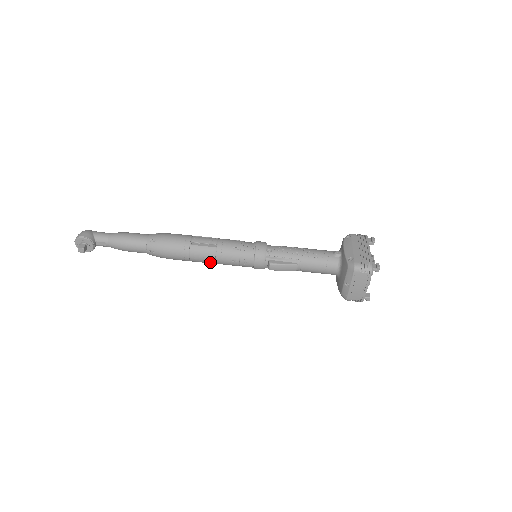
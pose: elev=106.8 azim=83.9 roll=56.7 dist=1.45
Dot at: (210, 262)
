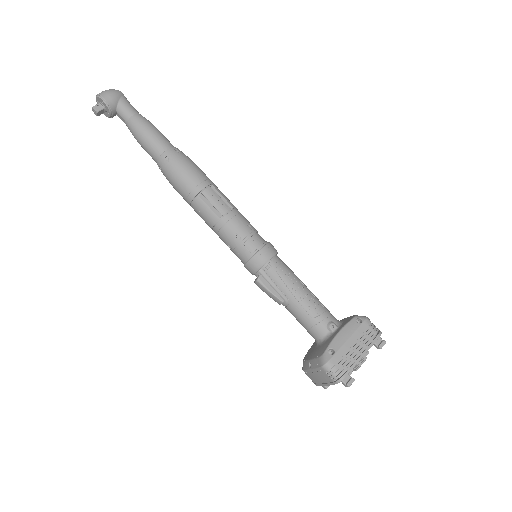
Dot at: (208, 224)
